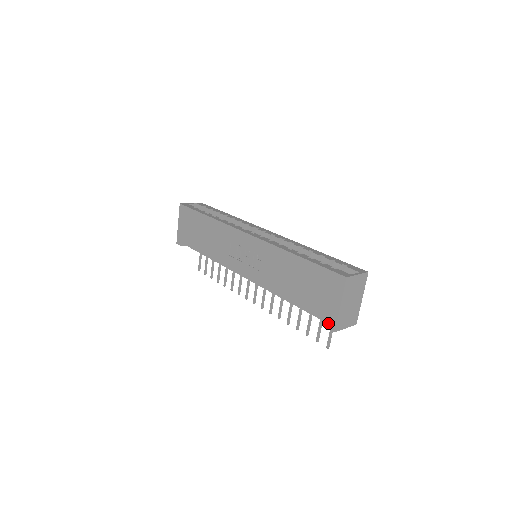
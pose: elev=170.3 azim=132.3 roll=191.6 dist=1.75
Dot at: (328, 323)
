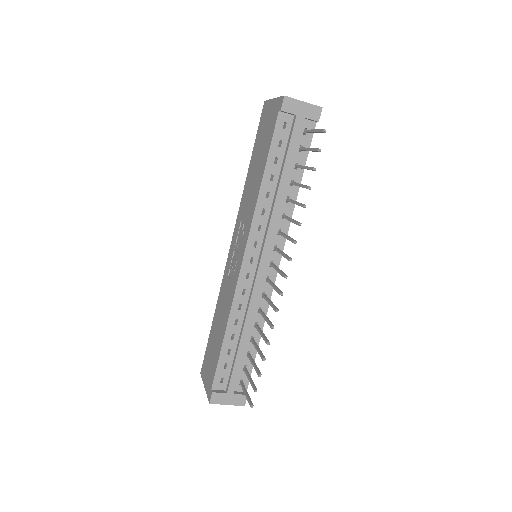
Dot at: (279, 108)
